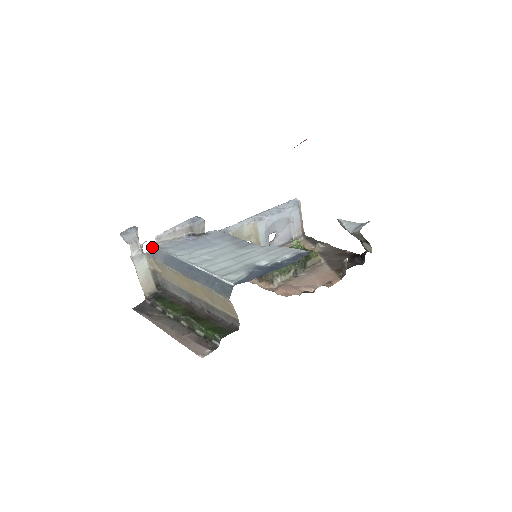
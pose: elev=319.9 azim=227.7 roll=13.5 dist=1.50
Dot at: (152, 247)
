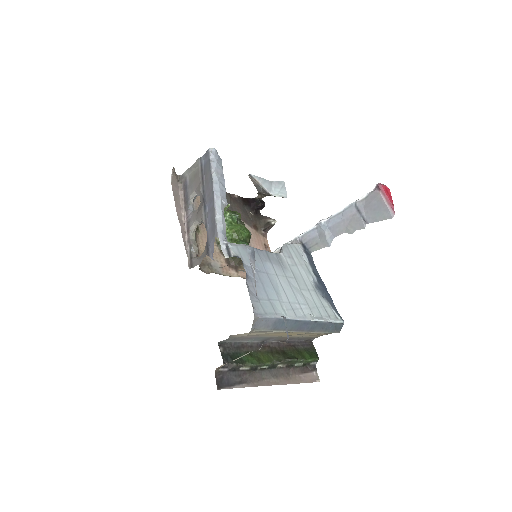
Dot at: (256, 319)
